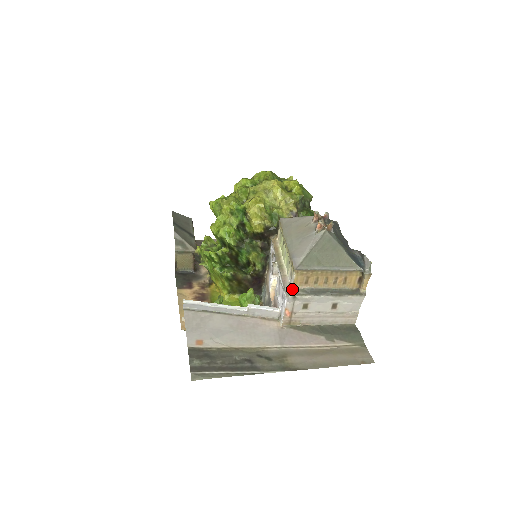
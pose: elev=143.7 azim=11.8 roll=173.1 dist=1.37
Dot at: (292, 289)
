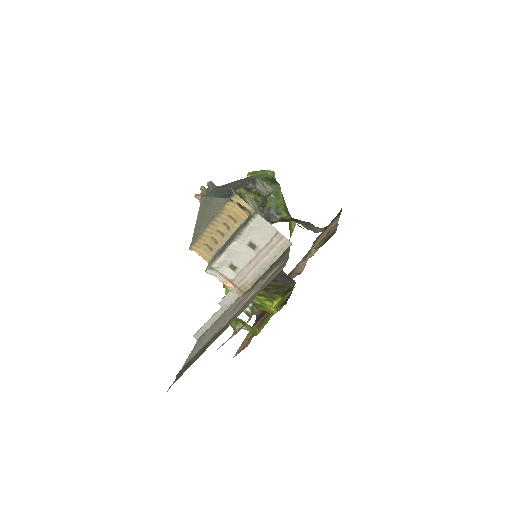
Dot at: (208, 264)
